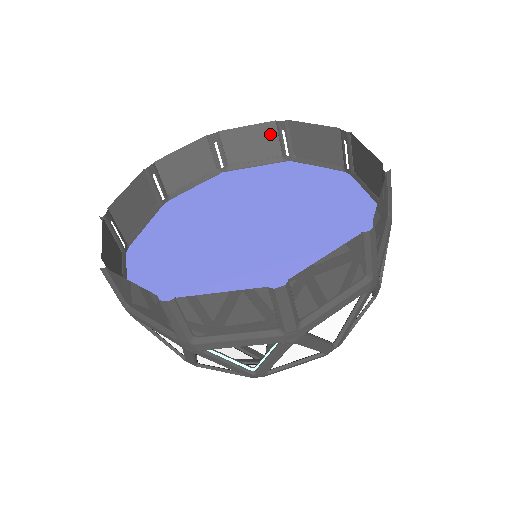
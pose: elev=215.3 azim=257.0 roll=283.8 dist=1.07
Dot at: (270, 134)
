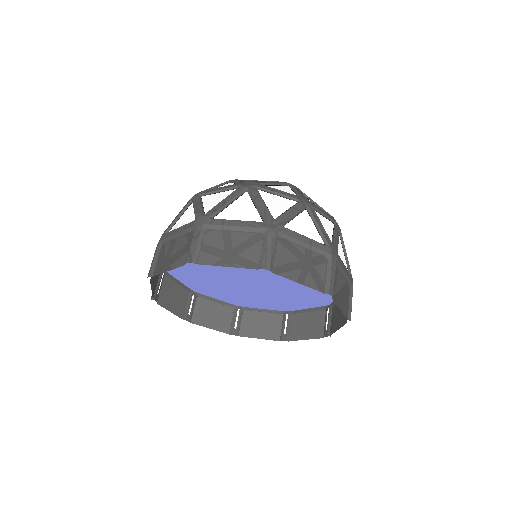
Dot at: (252, 257)
